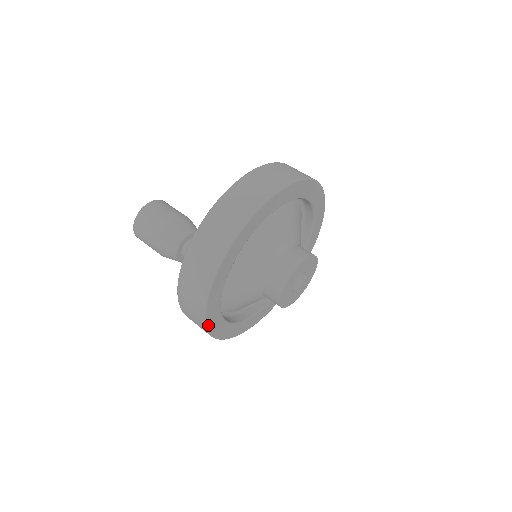
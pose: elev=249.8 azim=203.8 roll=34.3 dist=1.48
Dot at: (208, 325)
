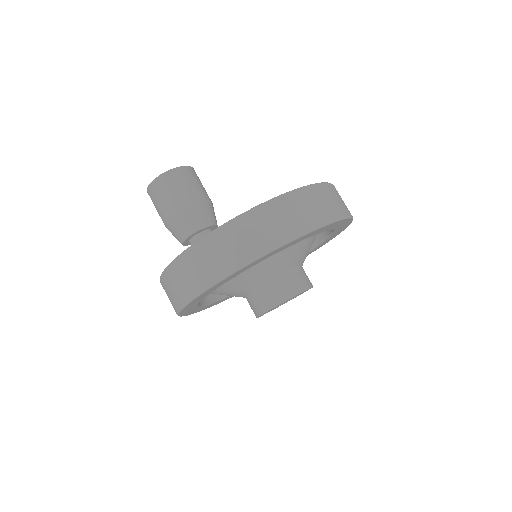
Dot at: (181, 311)
